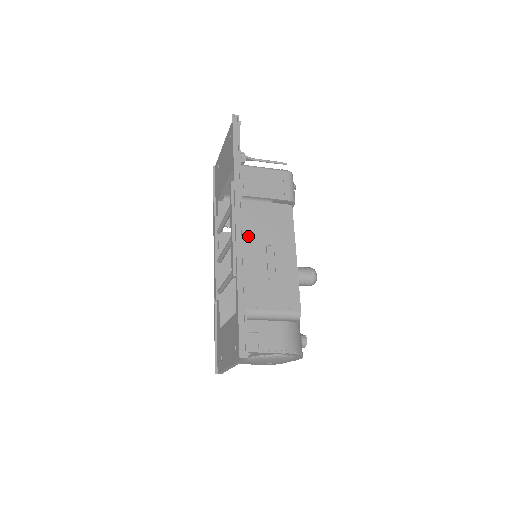
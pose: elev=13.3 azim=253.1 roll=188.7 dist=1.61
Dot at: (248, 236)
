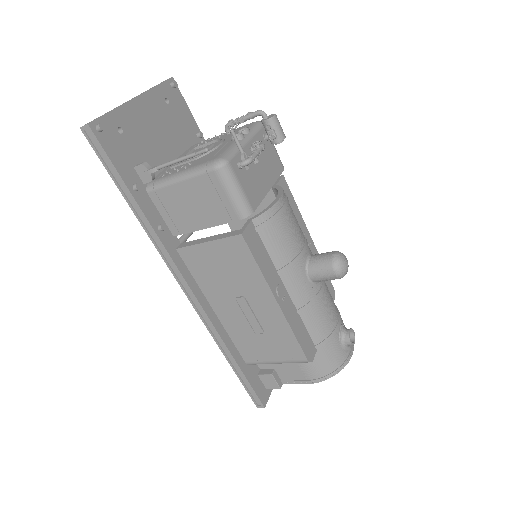
Dot at: (210, 292)
